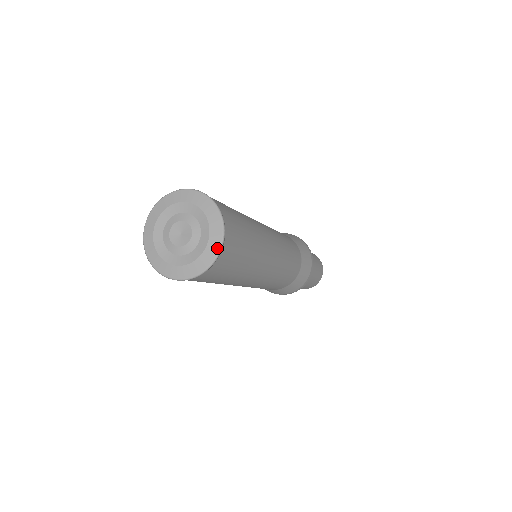
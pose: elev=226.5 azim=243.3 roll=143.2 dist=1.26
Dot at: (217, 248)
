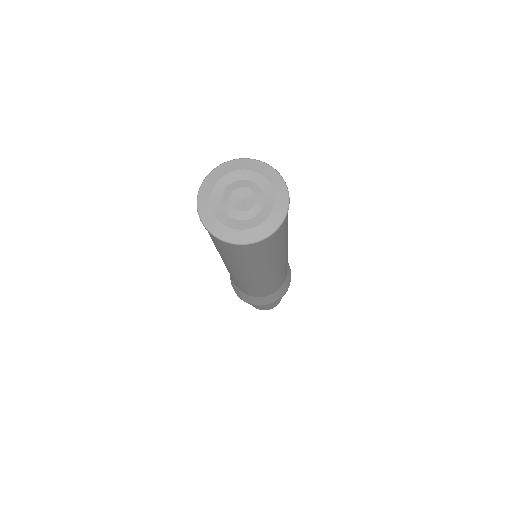
Dot at: (278, 223)
